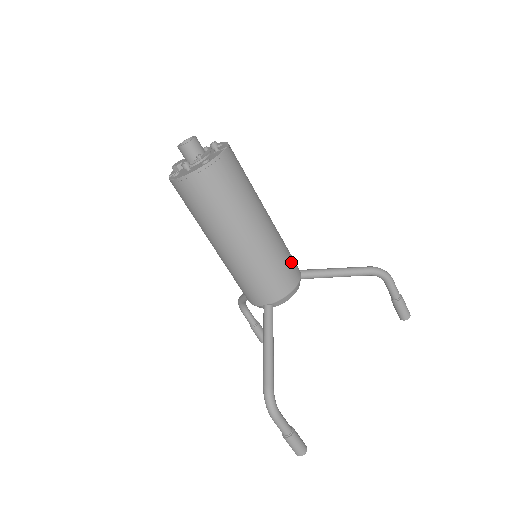
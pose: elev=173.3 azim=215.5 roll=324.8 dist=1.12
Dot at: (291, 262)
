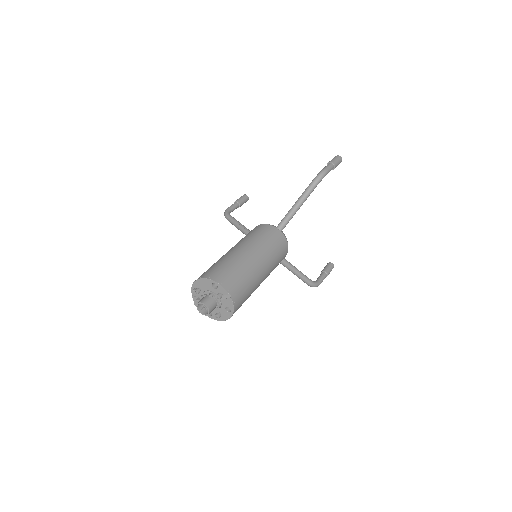
Dot at: (279, 244)
